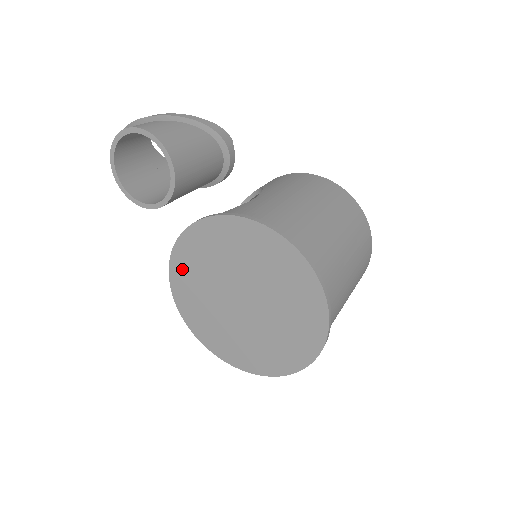
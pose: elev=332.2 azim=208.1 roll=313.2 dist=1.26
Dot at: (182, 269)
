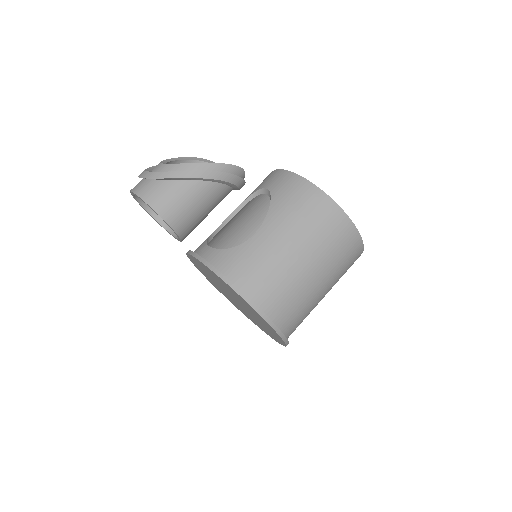
Dot at: occluded
